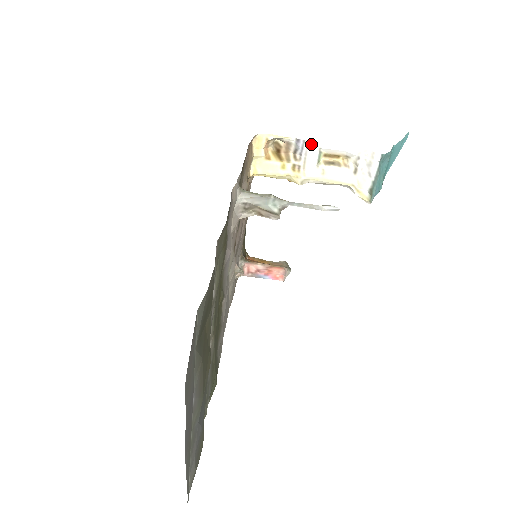
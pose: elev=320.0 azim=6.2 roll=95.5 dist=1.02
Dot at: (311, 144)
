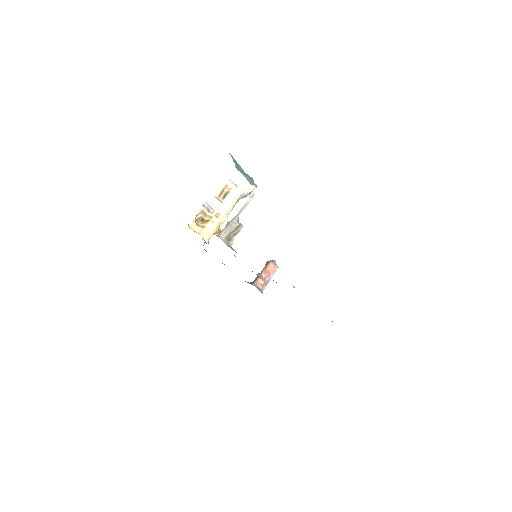
Dot at: (209, 200)
